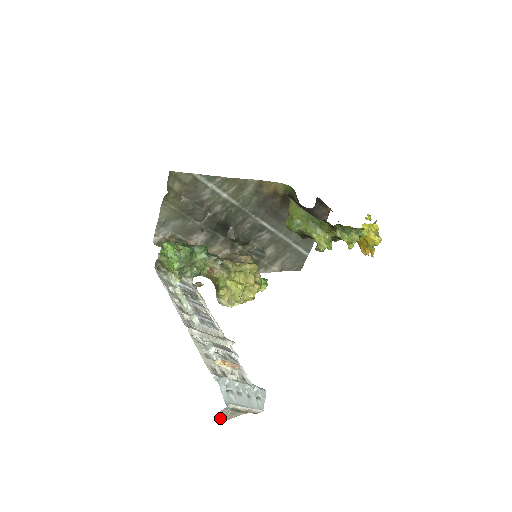
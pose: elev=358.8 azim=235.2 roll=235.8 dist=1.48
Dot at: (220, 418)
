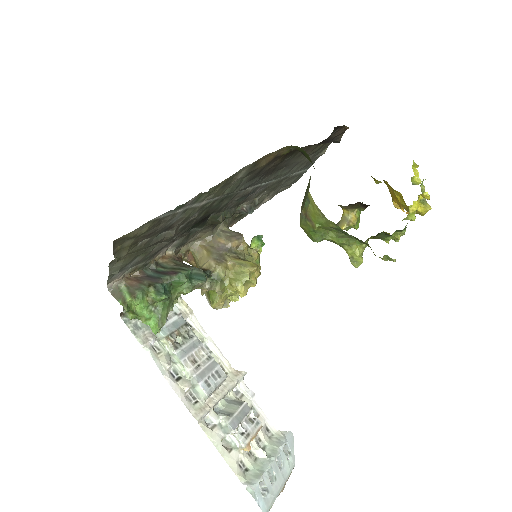
Dot at: occluded
